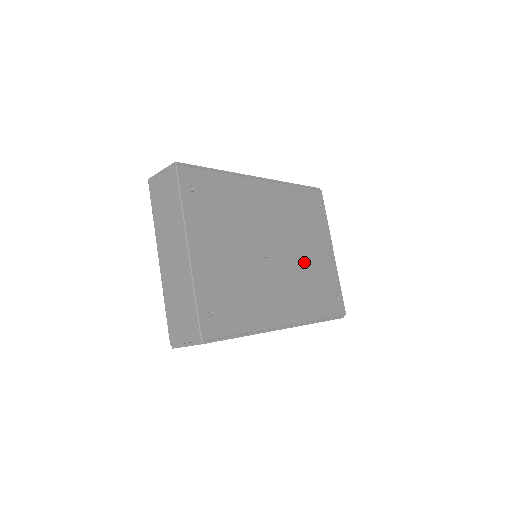
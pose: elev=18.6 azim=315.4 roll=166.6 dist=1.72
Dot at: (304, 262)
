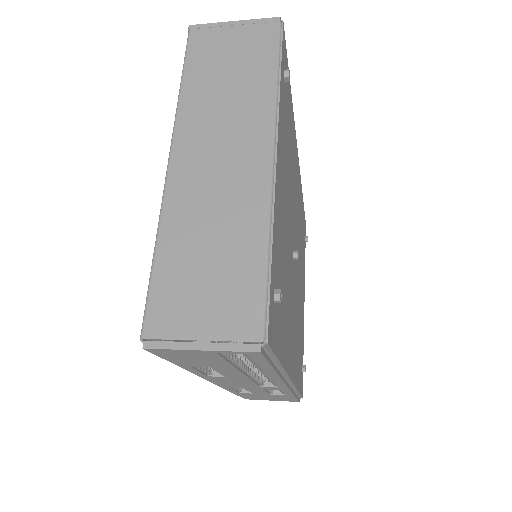
Dot at: (299, 297)
